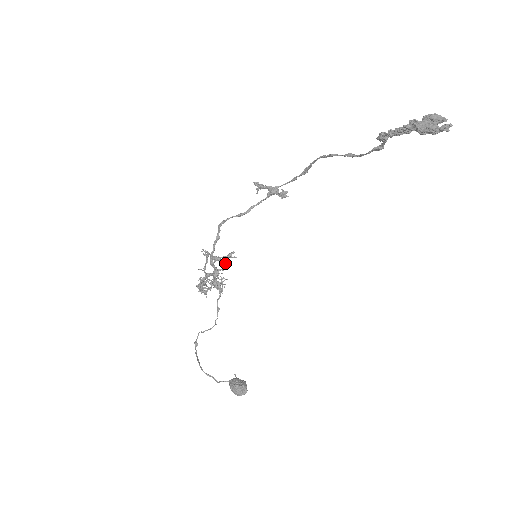
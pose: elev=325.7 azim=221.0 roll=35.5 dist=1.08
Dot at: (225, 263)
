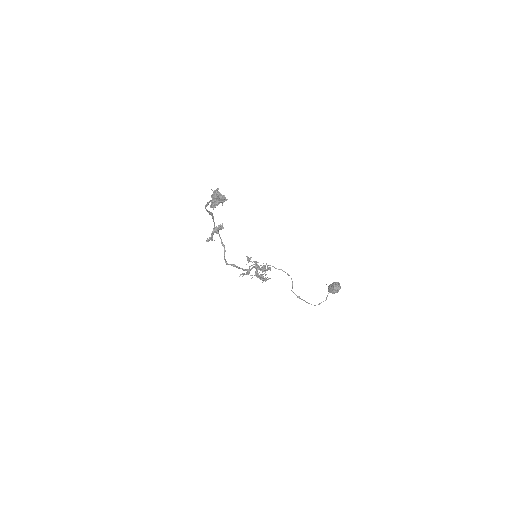
Dot at: occluded
